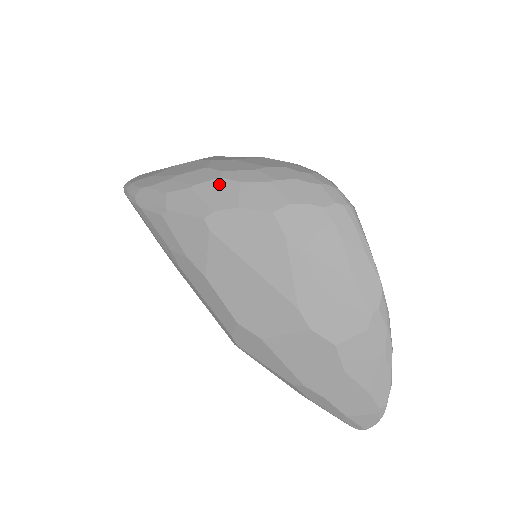
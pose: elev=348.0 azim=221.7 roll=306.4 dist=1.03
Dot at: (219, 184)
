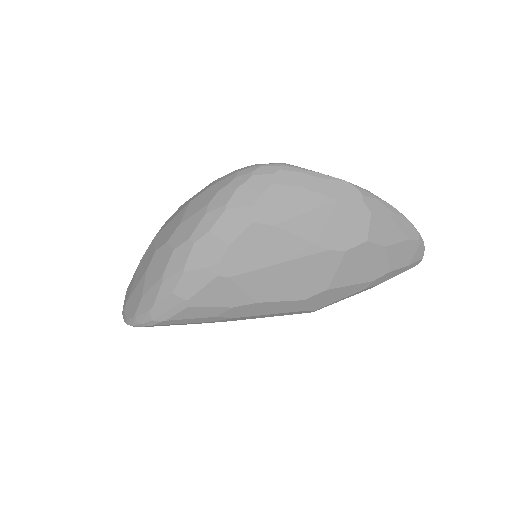
Dot at: (198, 248)
